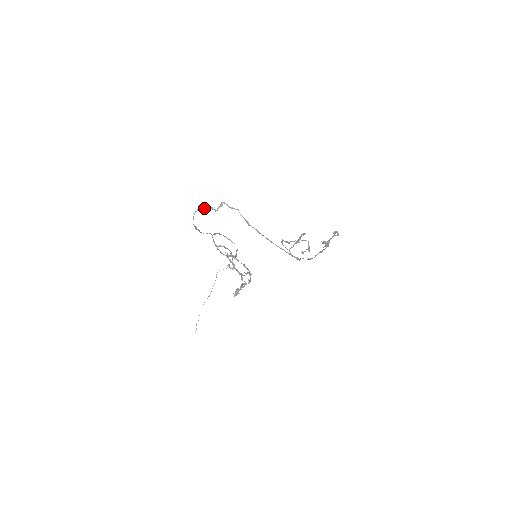
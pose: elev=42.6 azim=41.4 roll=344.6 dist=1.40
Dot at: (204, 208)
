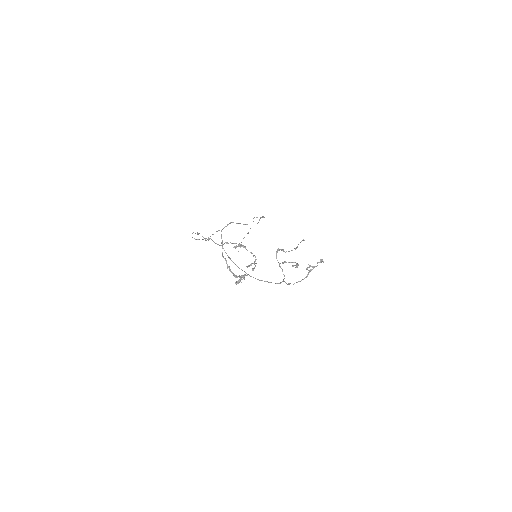
Dot at: (197, 234)
